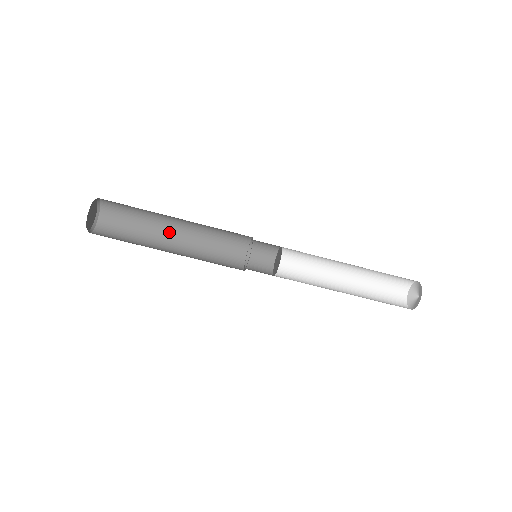
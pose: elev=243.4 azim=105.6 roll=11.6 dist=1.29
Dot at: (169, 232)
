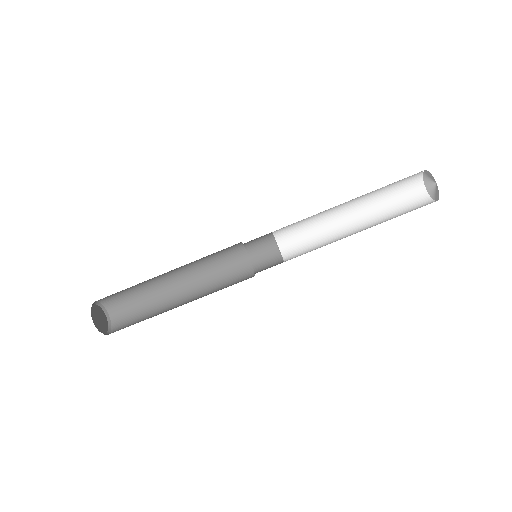
Dot at: (173, 289)
